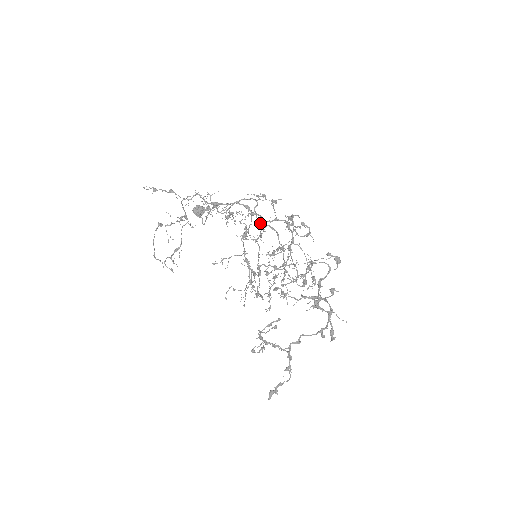
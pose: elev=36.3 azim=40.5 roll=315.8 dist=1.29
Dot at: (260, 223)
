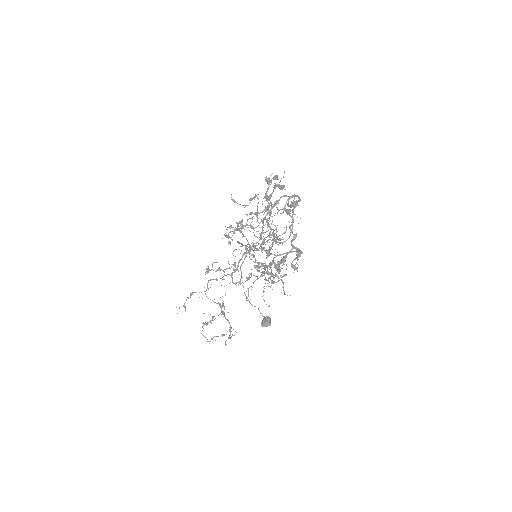
Dot at: occluded
